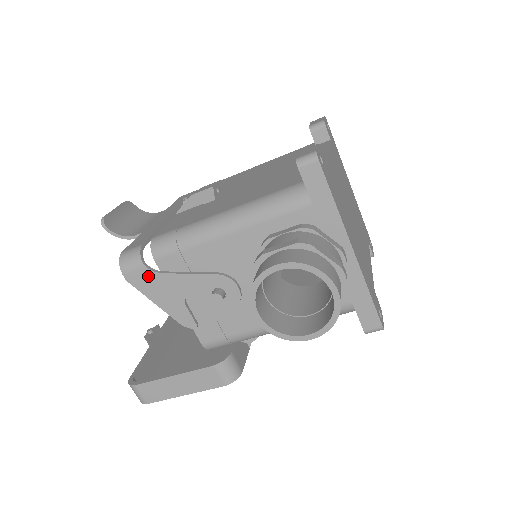
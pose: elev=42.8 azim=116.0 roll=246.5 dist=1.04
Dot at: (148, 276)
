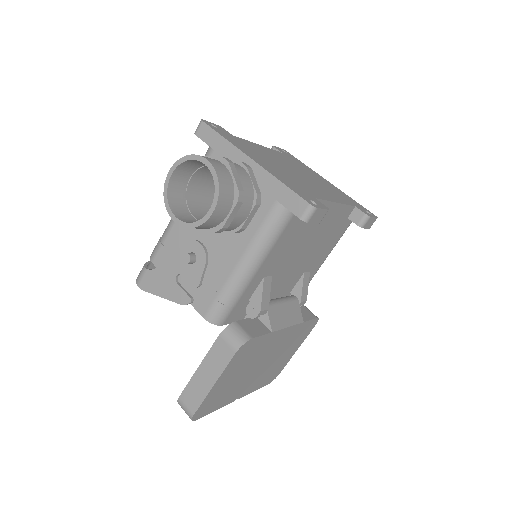
Dot at: (150, 276)
